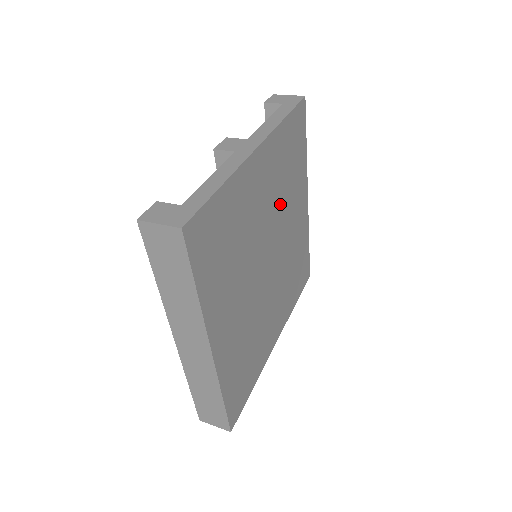
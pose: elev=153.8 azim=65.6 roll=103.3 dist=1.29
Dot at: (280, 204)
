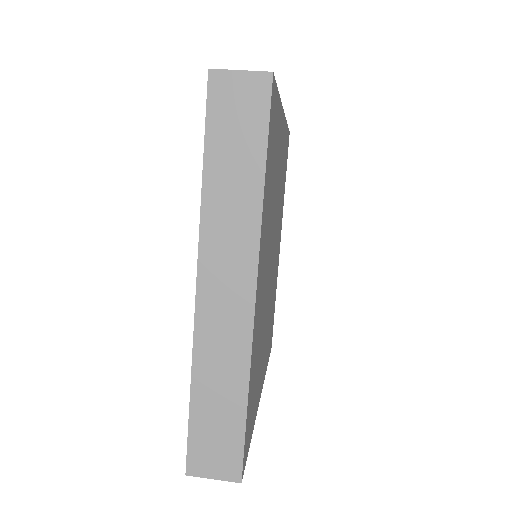
Dot at: occluded
